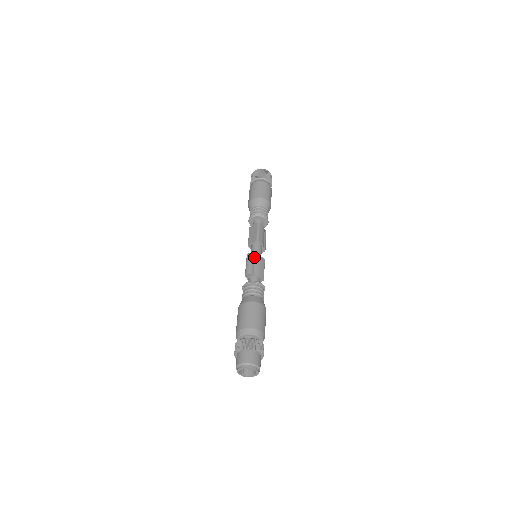
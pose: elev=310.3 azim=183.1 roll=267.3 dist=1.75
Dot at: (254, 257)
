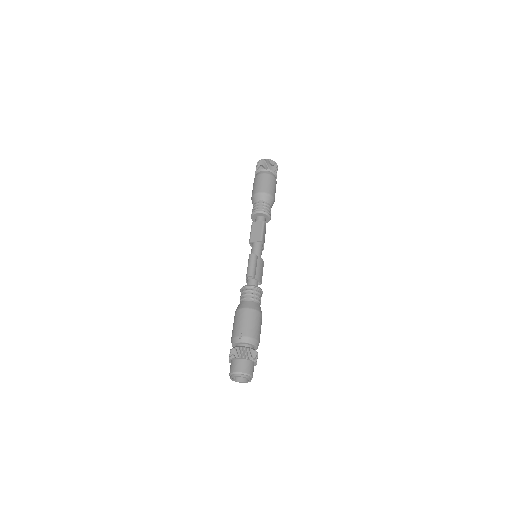
Dot at: (257, 259)
